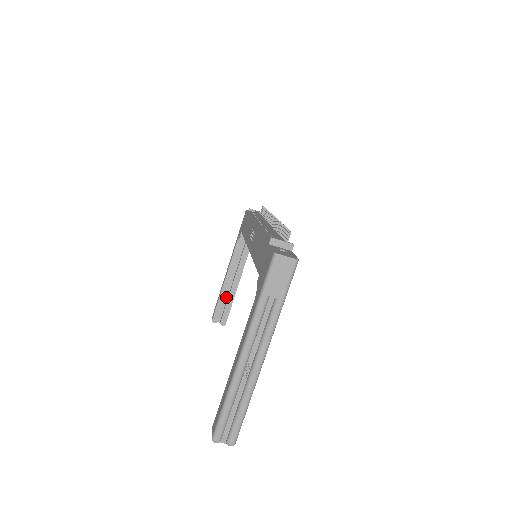
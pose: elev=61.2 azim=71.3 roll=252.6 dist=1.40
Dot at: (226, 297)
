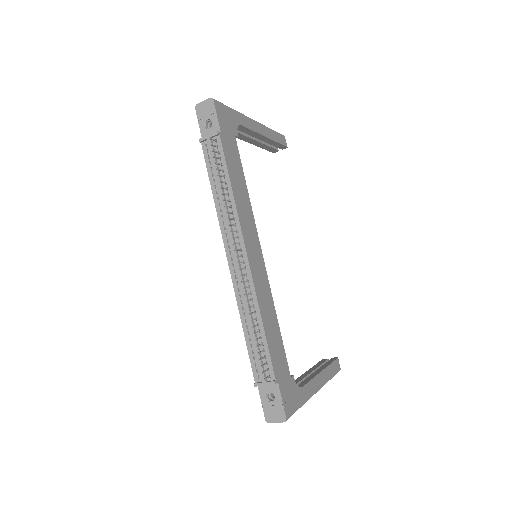
Dot at: occluded
